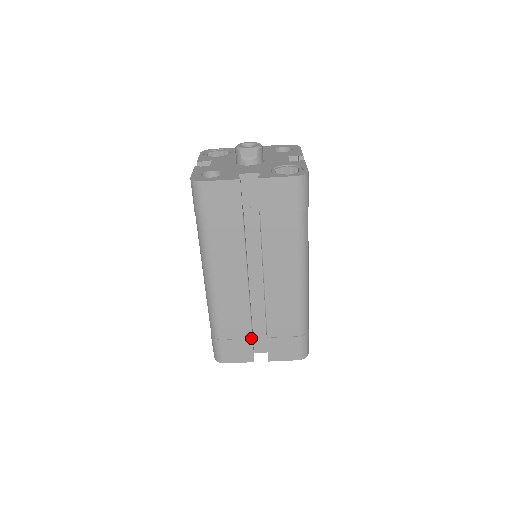
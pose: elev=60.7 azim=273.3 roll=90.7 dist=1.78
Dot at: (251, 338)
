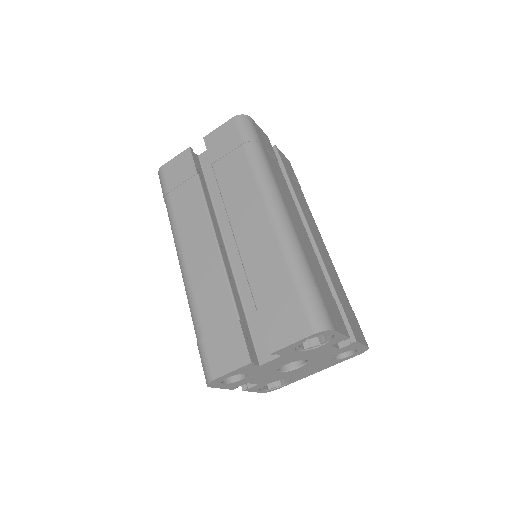
Dot at: (237, 320)
